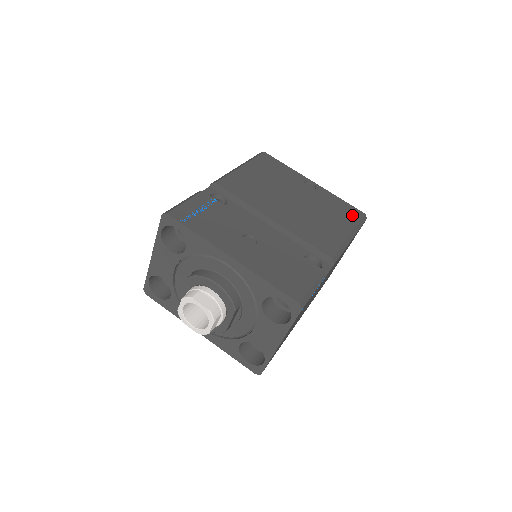
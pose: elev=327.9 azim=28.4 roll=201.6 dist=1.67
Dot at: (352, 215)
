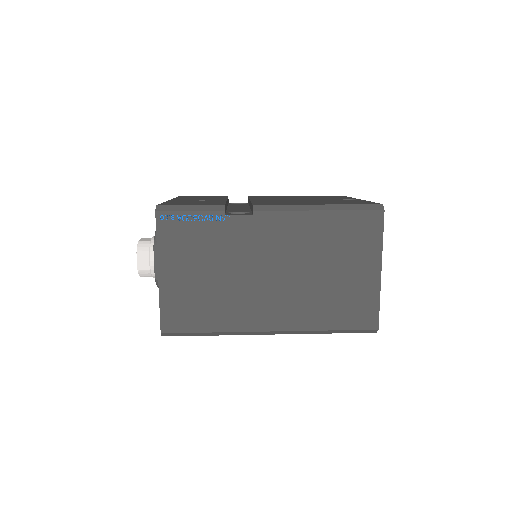
Dot at: (357, 203)
